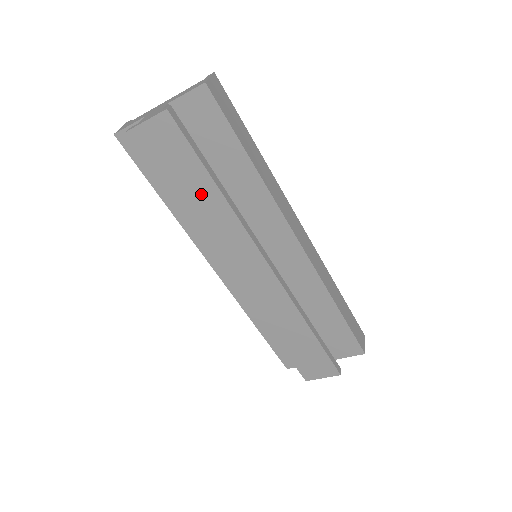
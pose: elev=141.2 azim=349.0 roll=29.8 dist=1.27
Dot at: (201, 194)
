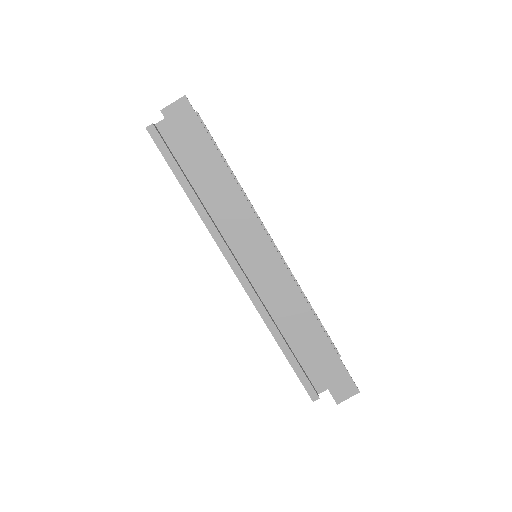
Dot at: occluded
